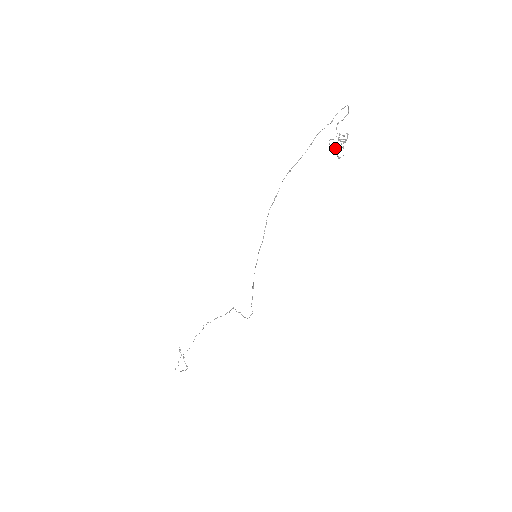
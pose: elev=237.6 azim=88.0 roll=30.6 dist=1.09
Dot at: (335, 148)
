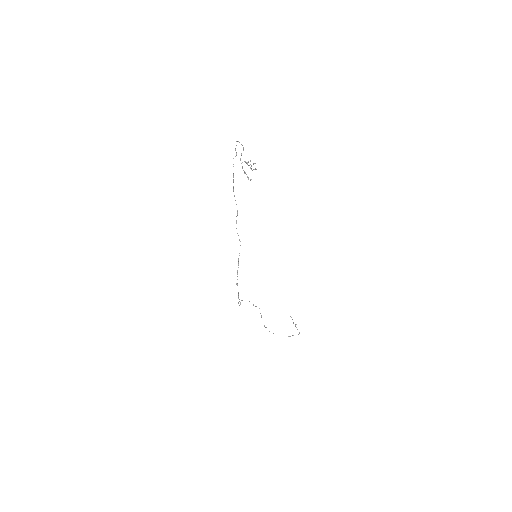
Dot at: occluded
